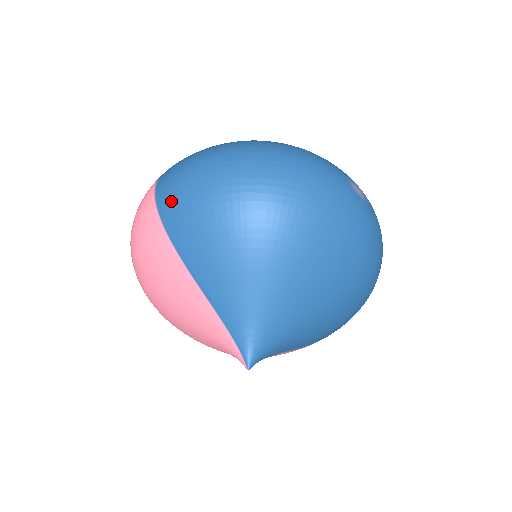
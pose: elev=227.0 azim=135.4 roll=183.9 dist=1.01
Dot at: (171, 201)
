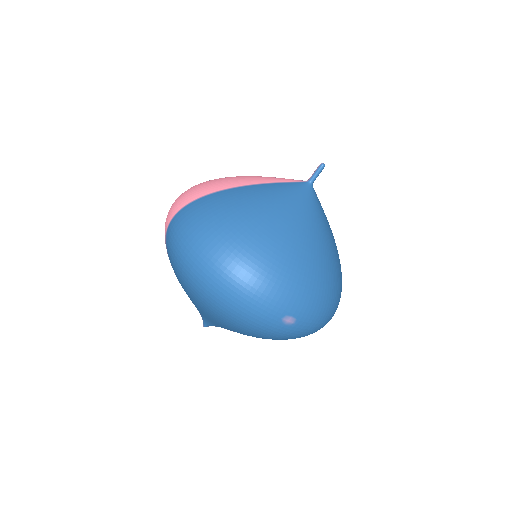
Dot at: (168, 251)
